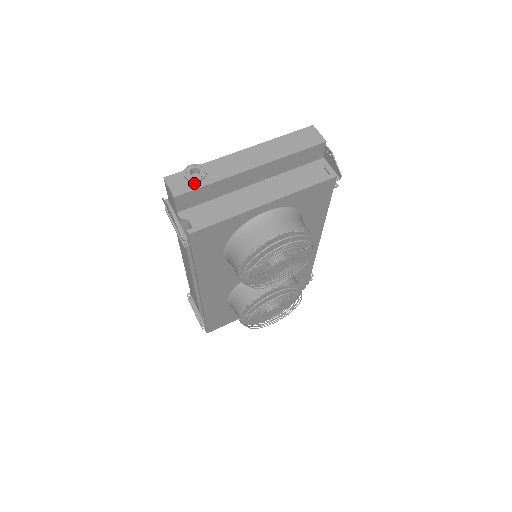
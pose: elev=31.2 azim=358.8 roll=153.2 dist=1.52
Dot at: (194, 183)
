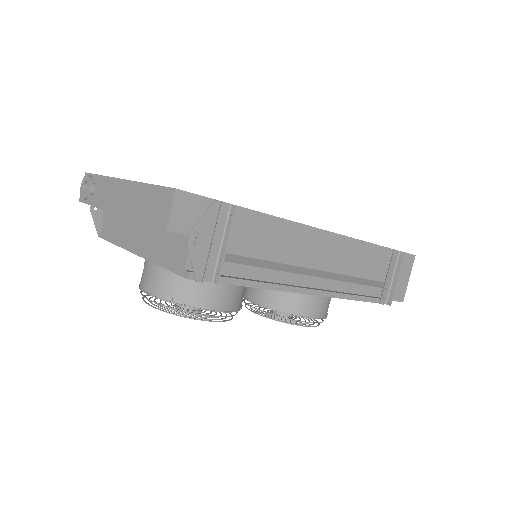
Dot at: (89, 196)
